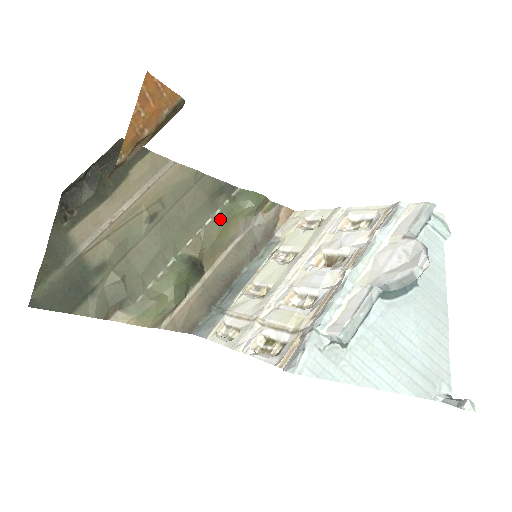
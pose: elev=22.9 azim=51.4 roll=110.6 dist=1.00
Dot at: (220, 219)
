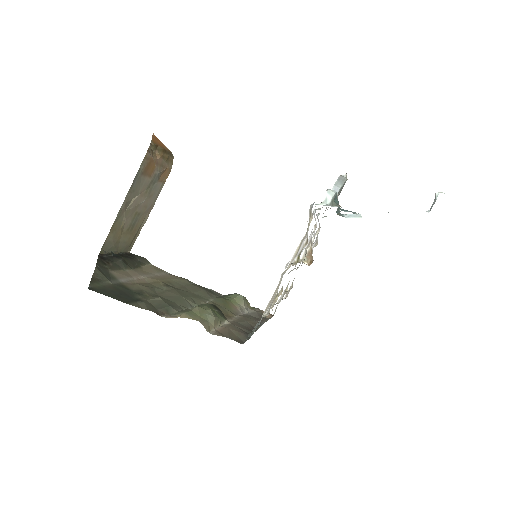
Dot at: (220, 300)
